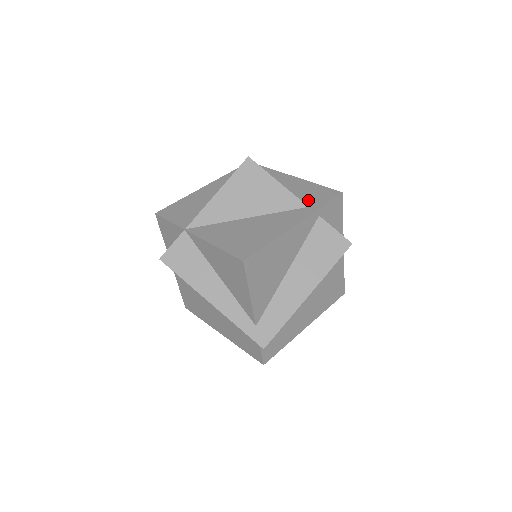
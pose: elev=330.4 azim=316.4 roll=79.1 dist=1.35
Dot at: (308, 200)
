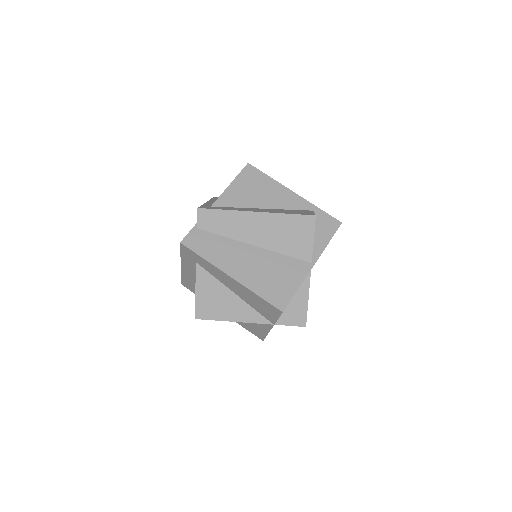
Dot at: occluded
